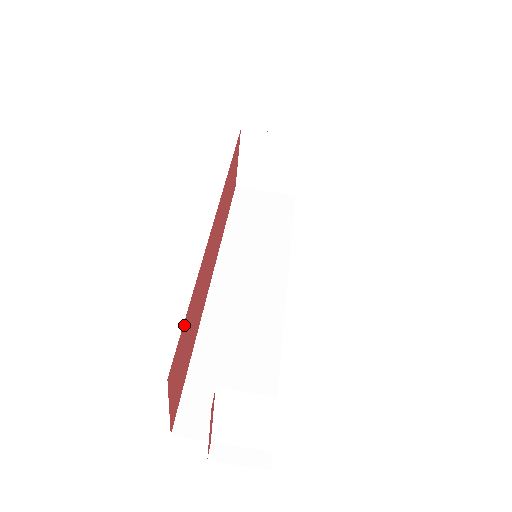
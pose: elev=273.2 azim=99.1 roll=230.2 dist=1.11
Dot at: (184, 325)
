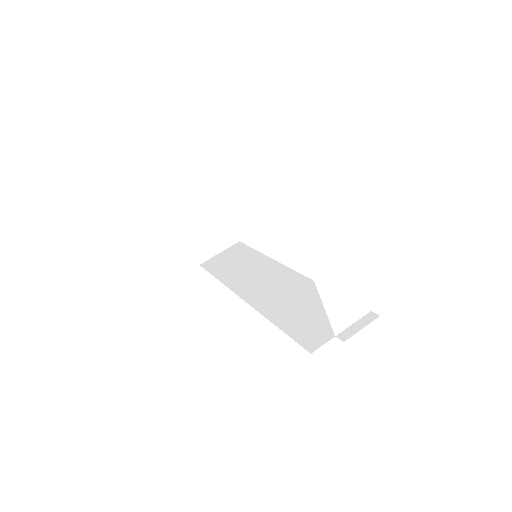
Dot at: occluded
